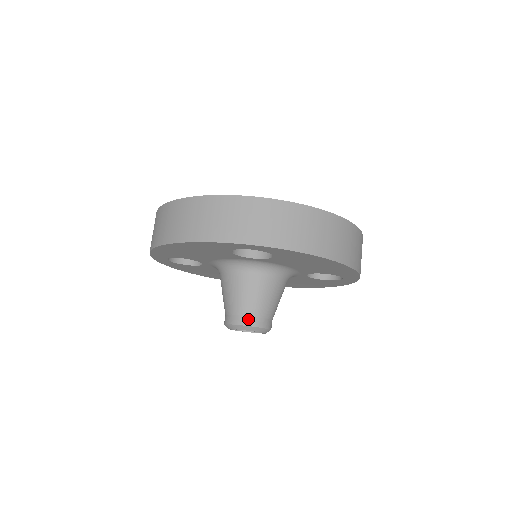
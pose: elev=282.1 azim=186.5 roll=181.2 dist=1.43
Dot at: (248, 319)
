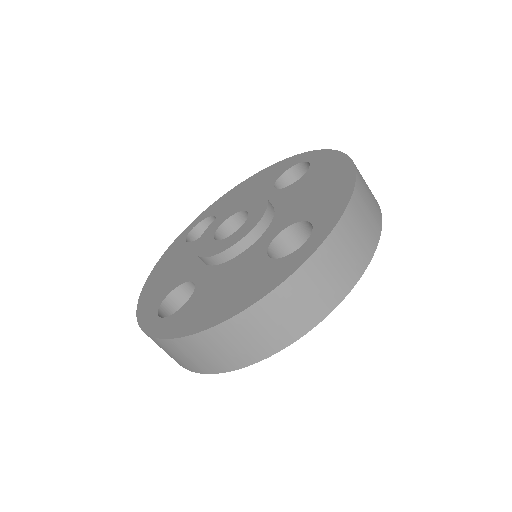
Dot at: occluded
